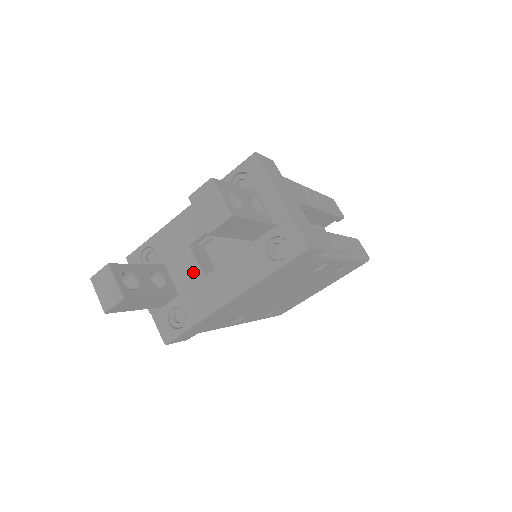
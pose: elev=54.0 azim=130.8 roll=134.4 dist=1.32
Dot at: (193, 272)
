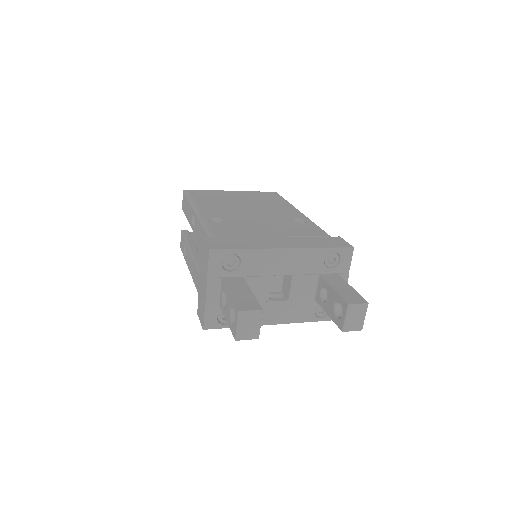
Dot at: (262, 295)
